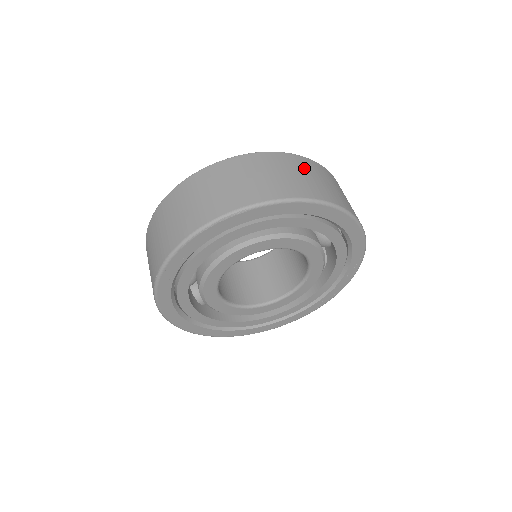
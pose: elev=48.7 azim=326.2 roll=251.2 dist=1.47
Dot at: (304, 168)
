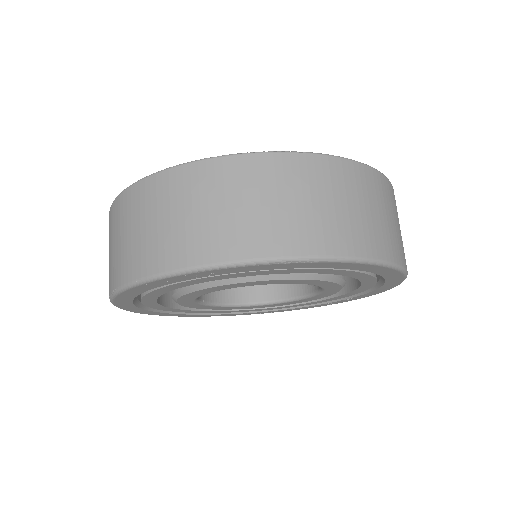
Dot at: (387, 201)
